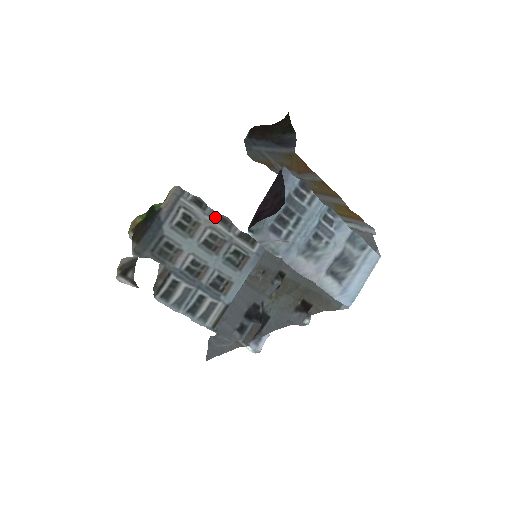
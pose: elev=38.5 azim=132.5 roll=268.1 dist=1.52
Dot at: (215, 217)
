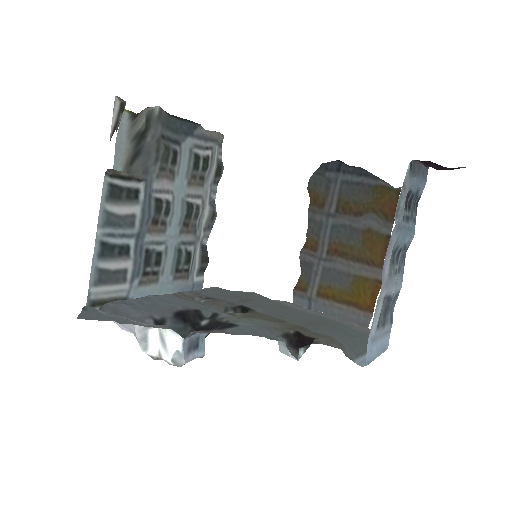
Dot at: (211, 201)
